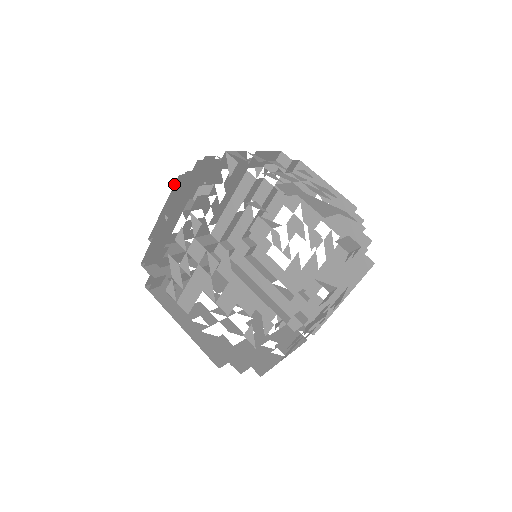
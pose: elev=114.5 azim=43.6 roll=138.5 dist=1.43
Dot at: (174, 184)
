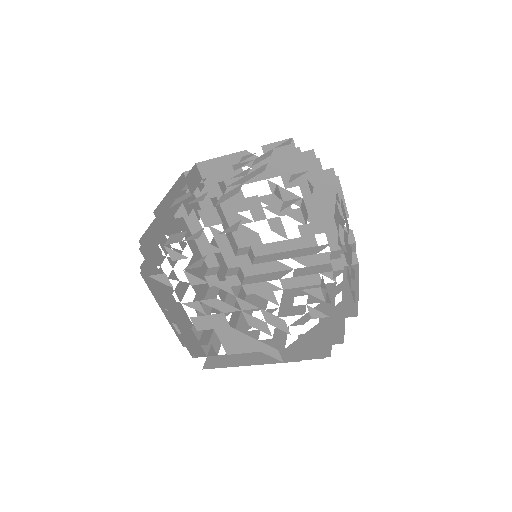
Dot at: occluded
